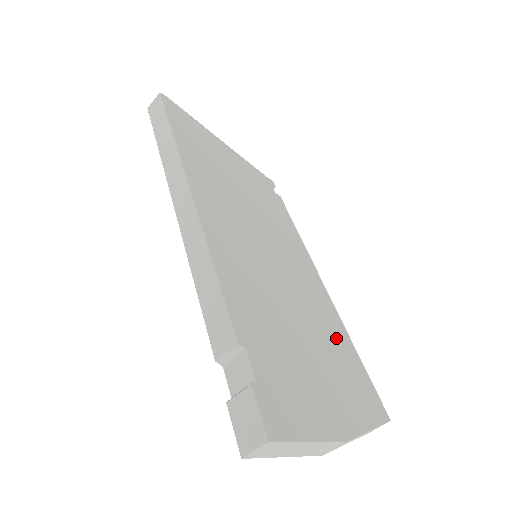
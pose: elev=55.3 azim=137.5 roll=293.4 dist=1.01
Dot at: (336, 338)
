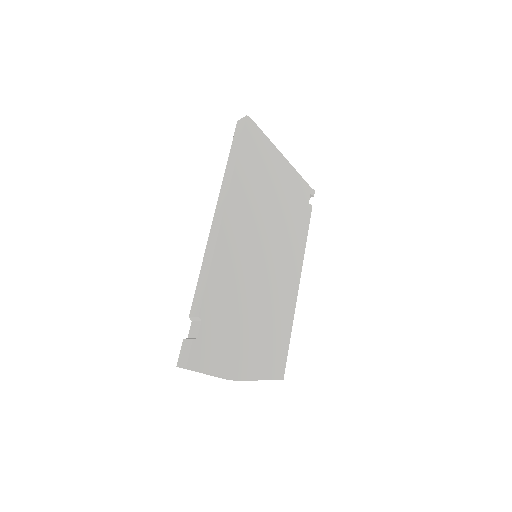
Dot at: (279, 323)
